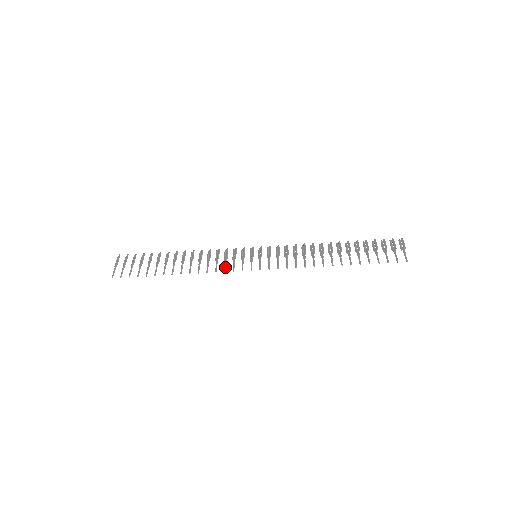
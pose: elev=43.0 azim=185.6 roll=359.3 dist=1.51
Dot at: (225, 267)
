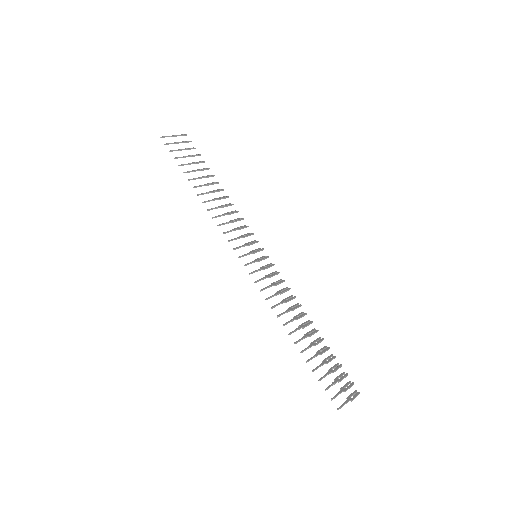
Dot at: (228, 232)
